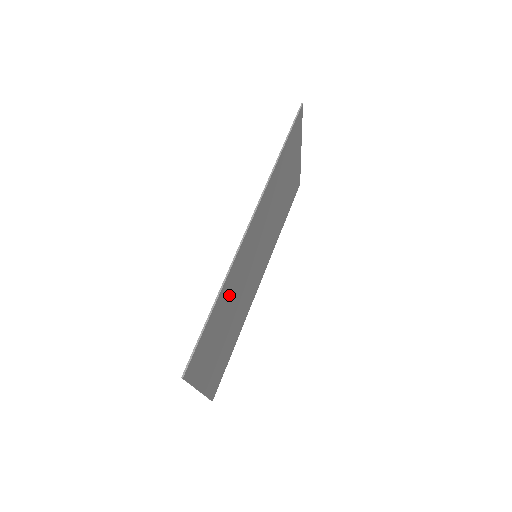
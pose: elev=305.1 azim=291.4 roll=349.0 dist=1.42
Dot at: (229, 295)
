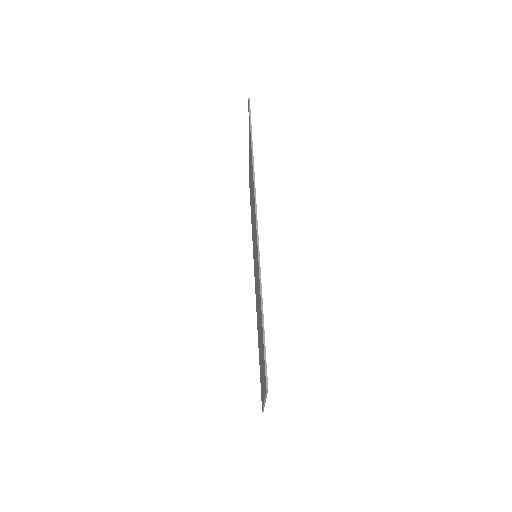
Dot at: occluded
